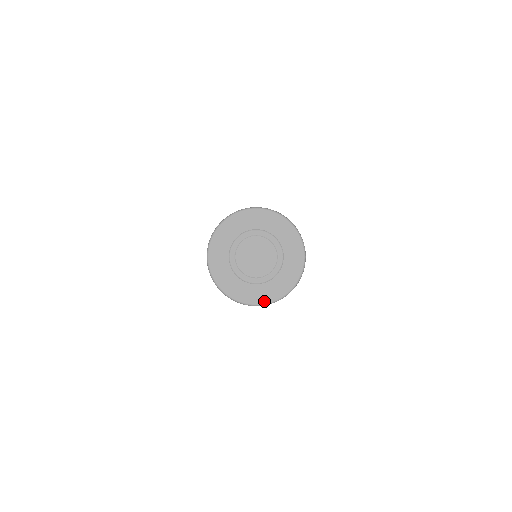
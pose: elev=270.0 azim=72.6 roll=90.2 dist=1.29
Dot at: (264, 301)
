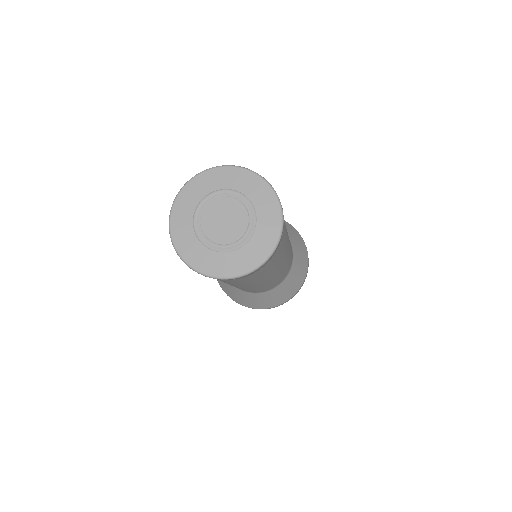
Dot at: (229, 273)
